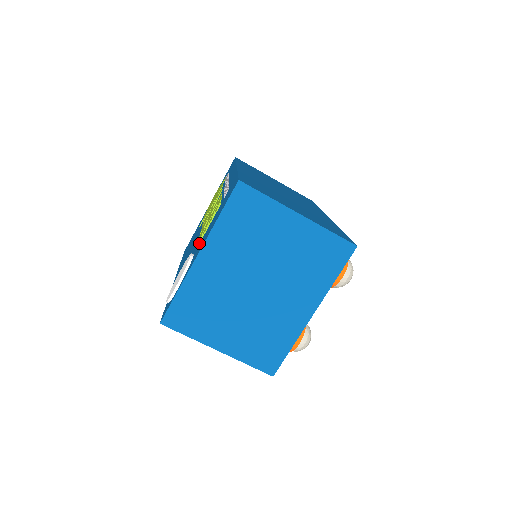
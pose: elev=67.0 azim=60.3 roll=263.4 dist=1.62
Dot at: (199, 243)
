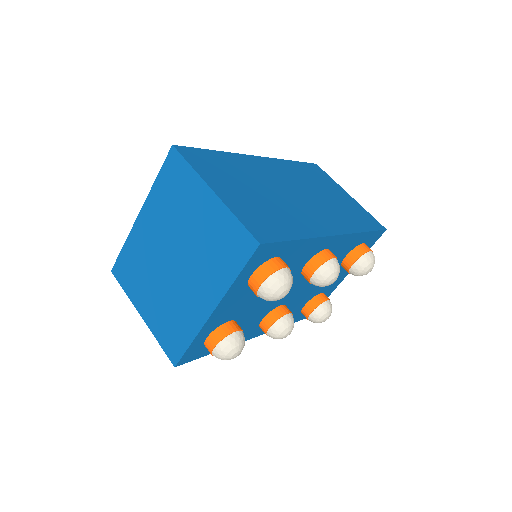
Dot at: occluded
